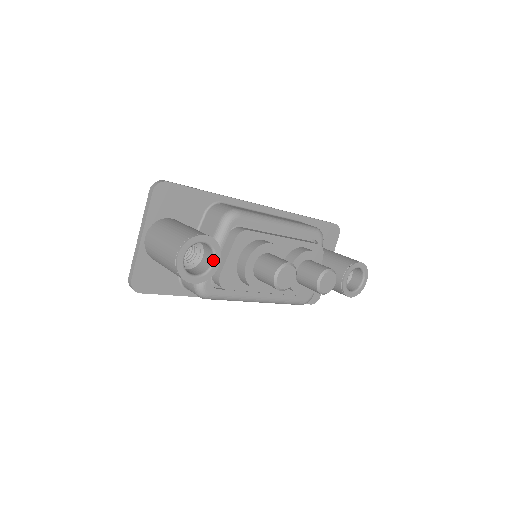
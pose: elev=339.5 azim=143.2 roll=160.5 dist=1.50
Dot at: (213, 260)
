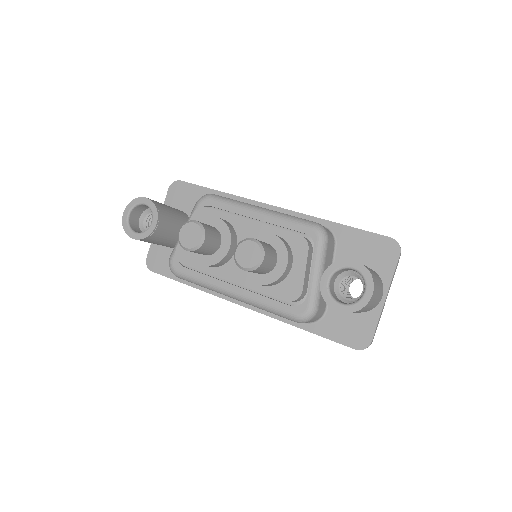
Dot at: (152, 221)
